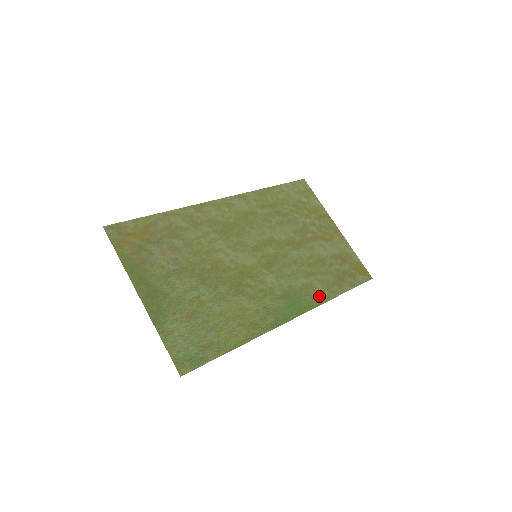
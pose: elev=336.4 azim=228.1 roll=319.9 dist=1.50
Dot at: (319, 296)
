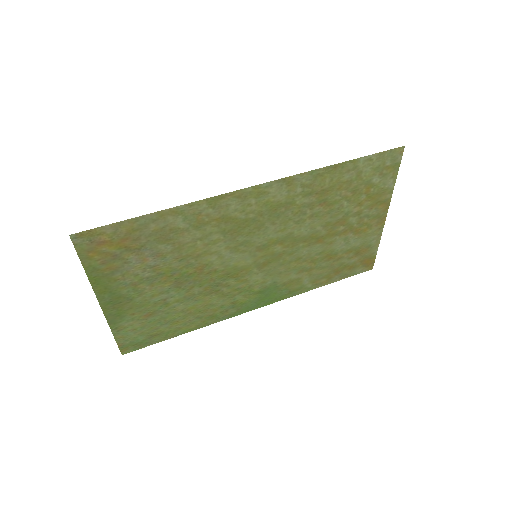
Dot at: (298, 289)
